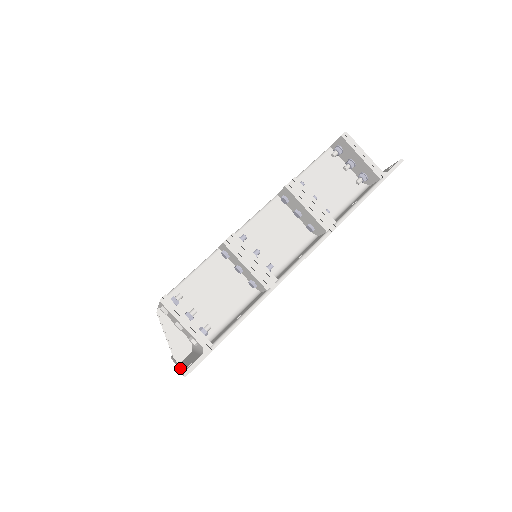
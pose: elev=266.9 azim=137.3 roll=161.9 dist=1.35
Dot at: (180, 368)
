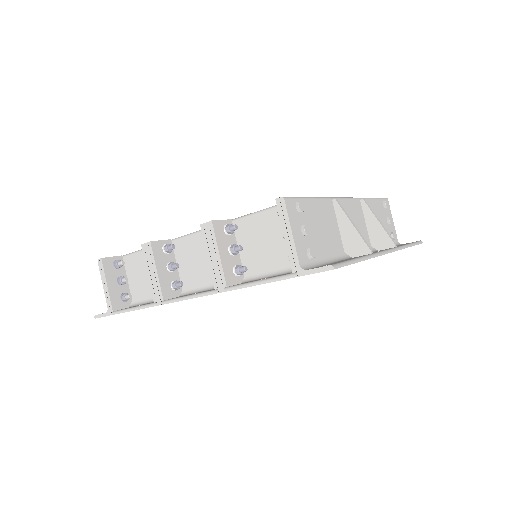
Dot at: occluded
